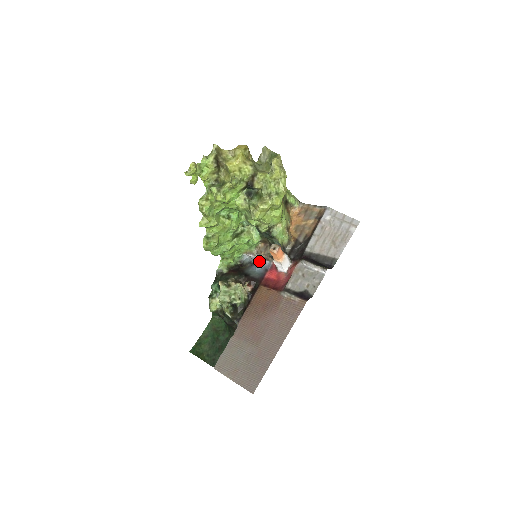
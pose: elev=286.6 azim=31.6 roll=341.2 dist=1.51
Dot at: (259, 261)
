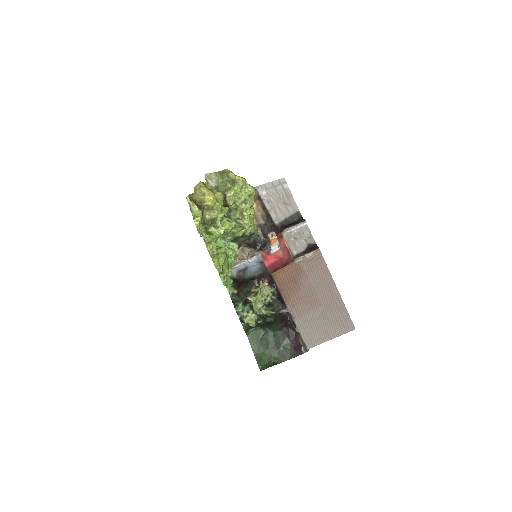
Dot at: (249, 263)
